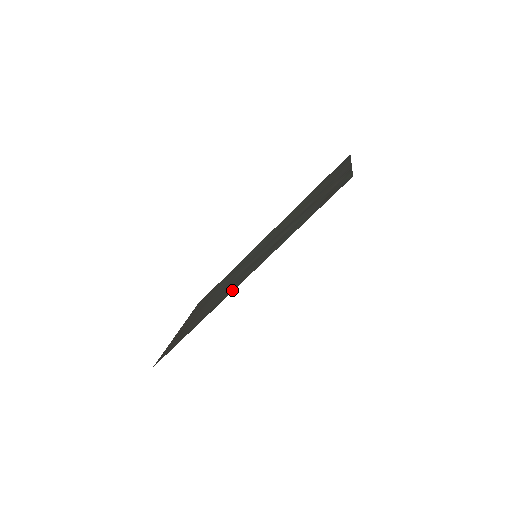
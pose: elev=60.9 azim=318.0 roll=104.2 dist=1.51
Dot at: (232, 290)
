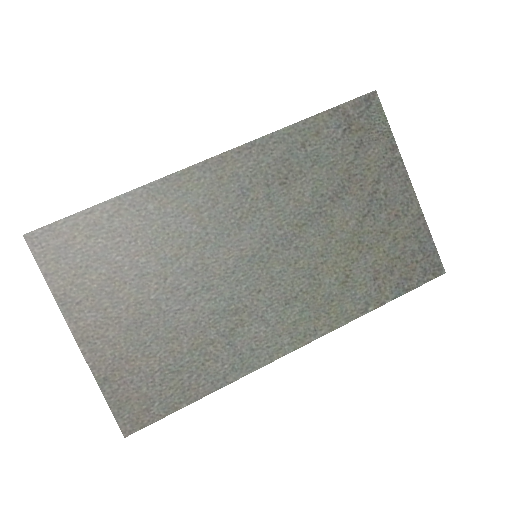
Dot at: (199, 171)
